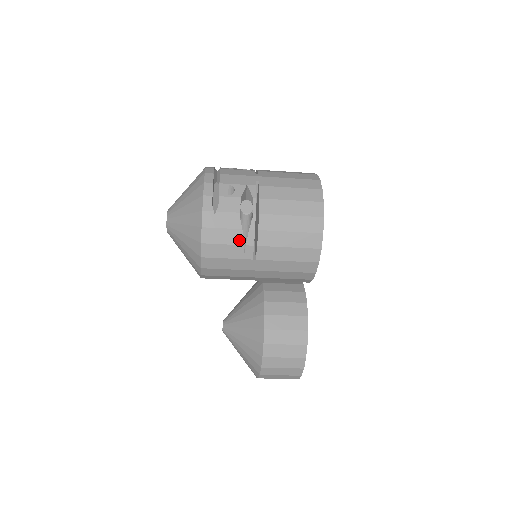
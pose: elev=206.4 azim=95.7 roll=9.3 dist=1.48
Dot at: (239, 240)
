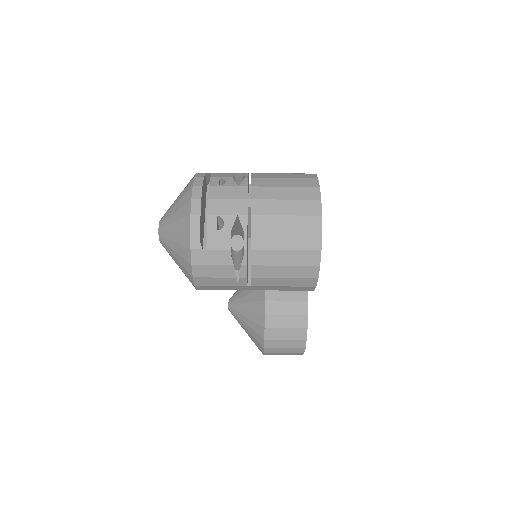
Dot at: (231, 274)
